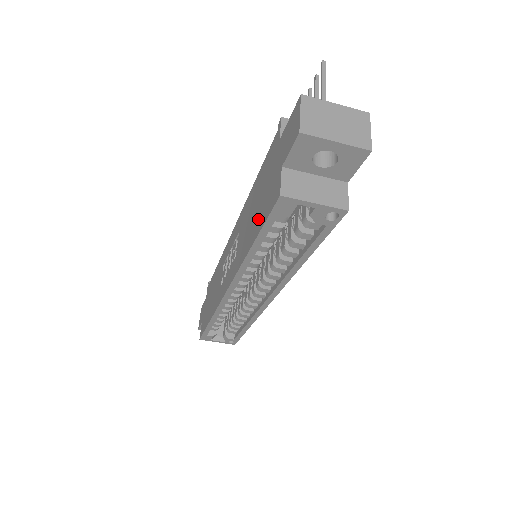
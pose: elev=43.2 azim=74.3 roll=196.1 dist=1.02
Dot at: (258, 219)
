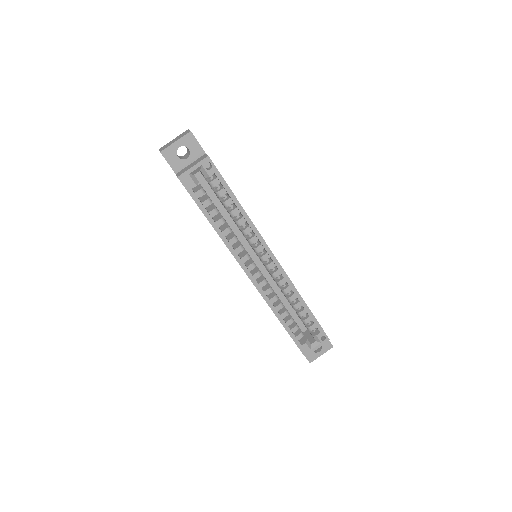
Dot at: occluded
